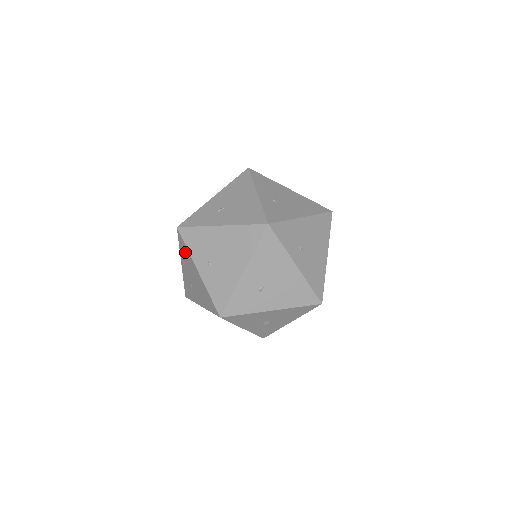
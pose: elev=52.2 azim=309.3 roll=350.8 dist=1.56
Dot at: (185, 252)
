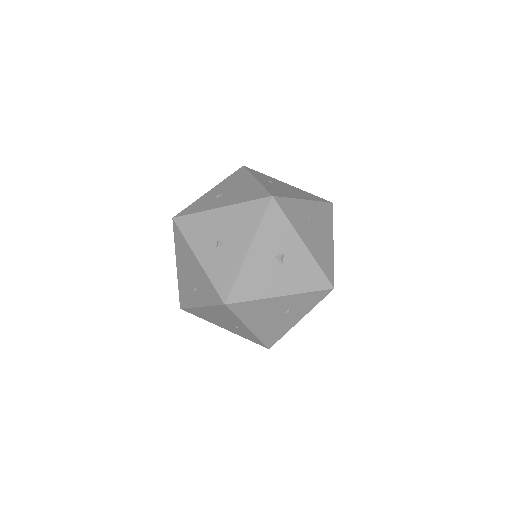
Dot at: occluded
